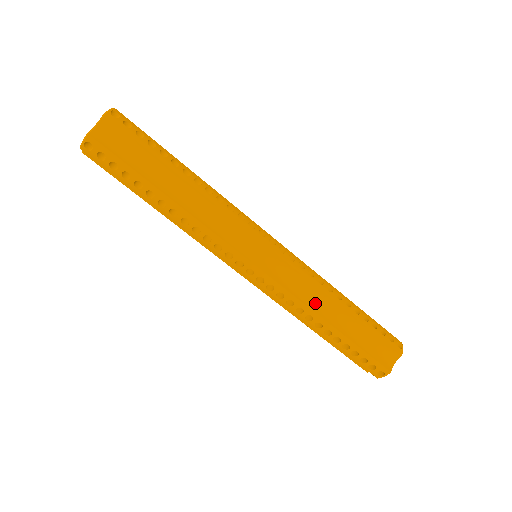
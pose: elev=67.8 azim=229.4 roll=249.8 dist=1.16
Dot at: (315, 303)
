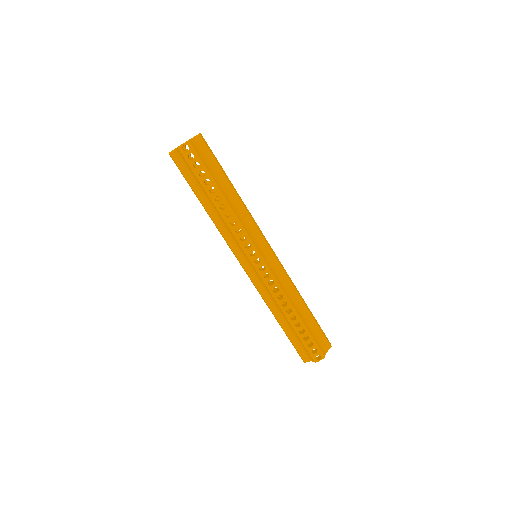
Dot at: (289, 295)
